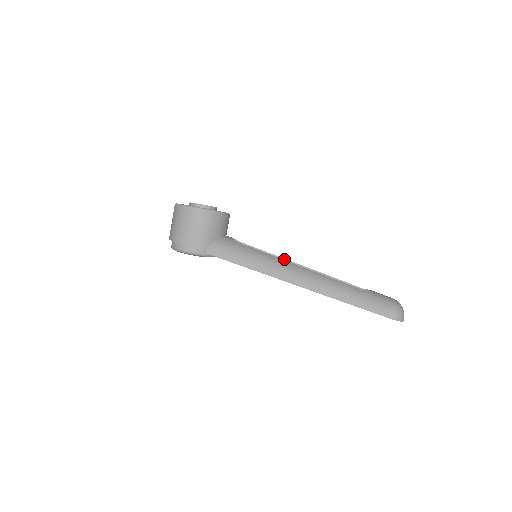
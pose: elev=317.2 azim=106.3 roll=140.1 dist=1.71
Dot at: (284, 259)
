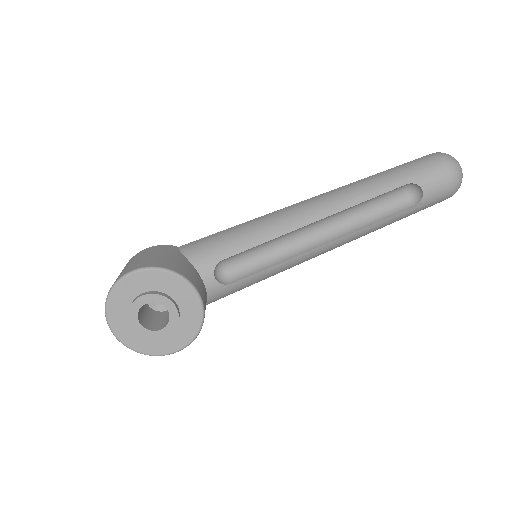
Dot at: (293, 232)
